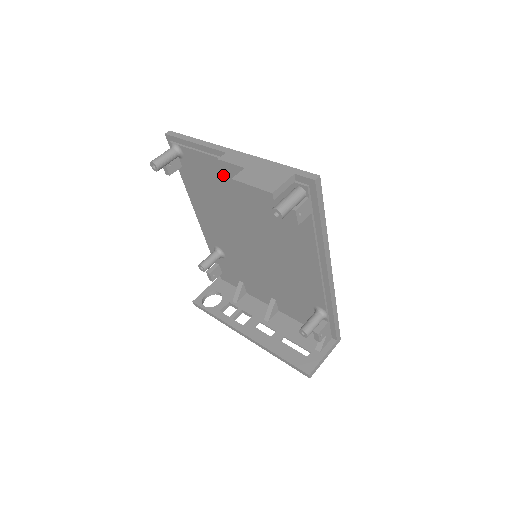
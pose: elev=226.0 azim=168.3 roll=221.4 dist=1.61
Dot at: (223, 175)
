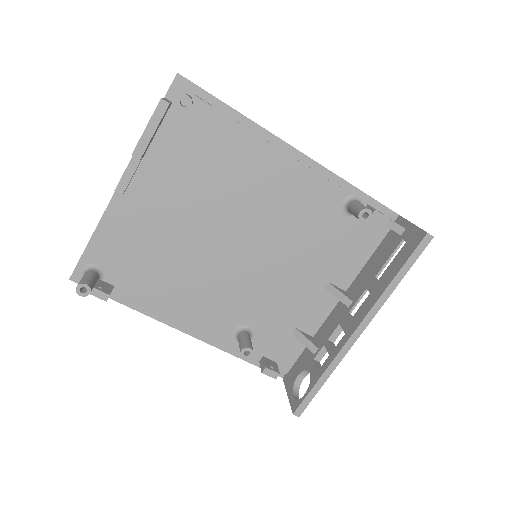
Dot at: (140, 217)
